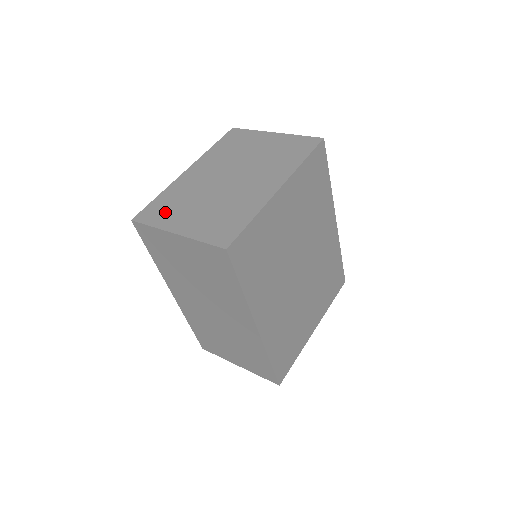
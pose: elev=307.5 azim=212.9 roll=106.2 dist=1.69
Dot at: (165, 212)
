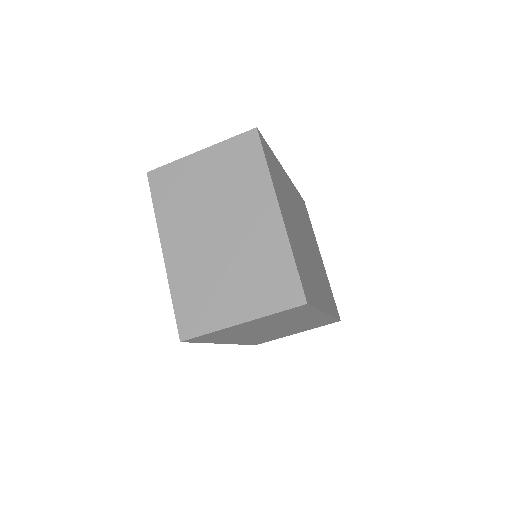
Dot at: (203, 311)
